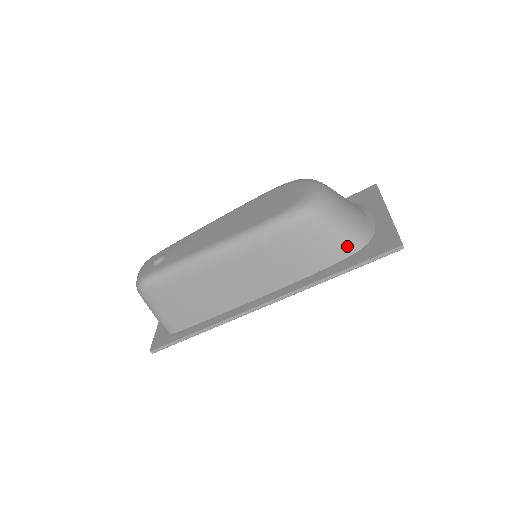
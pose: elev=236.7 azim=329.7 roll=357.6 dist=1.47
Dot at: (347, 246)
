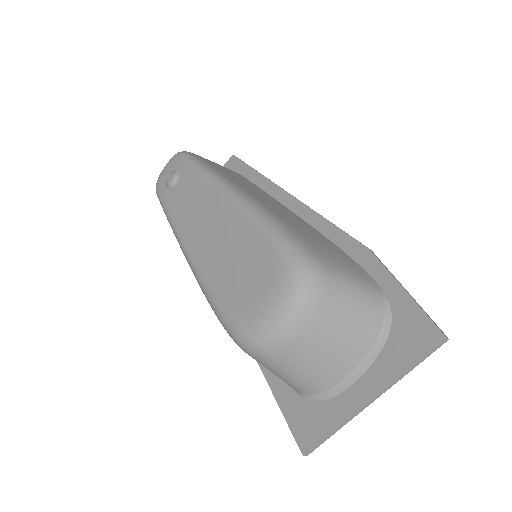
Dot at: occluded
